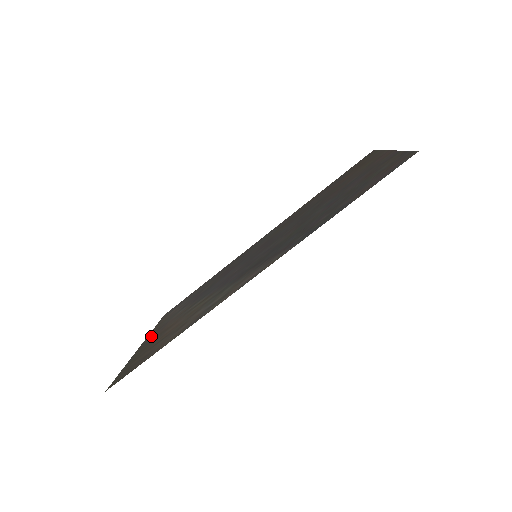
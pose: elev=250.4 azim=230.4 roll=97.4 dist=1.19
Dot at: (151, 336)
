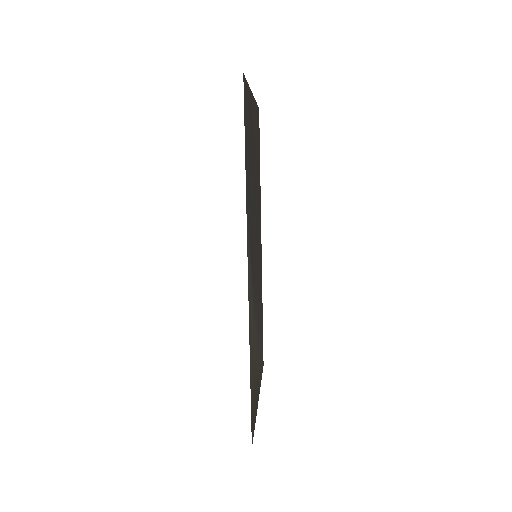
Dot at: (258, 385)
